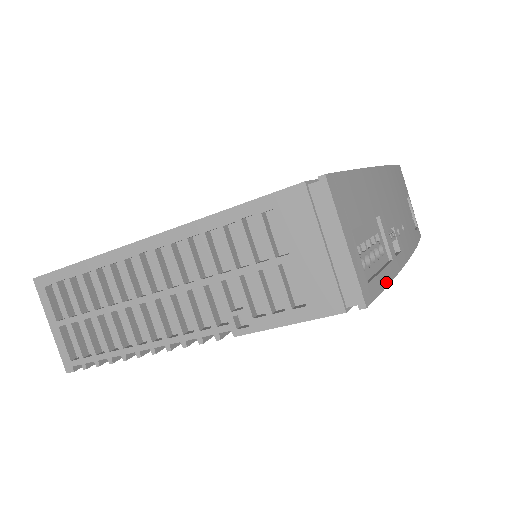
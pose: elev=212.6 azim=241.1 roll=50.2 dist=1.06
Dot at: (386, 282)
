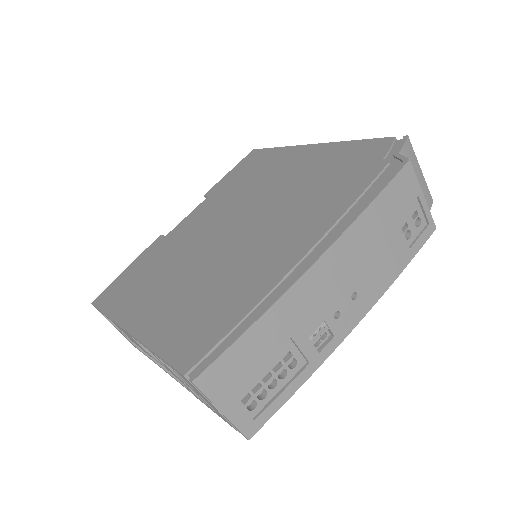
Dot at: (289, 396)
